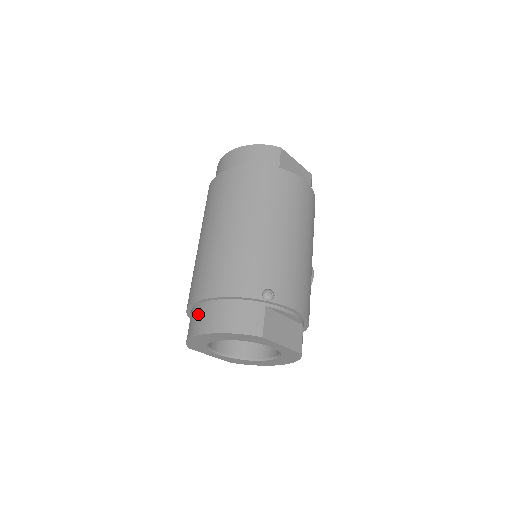
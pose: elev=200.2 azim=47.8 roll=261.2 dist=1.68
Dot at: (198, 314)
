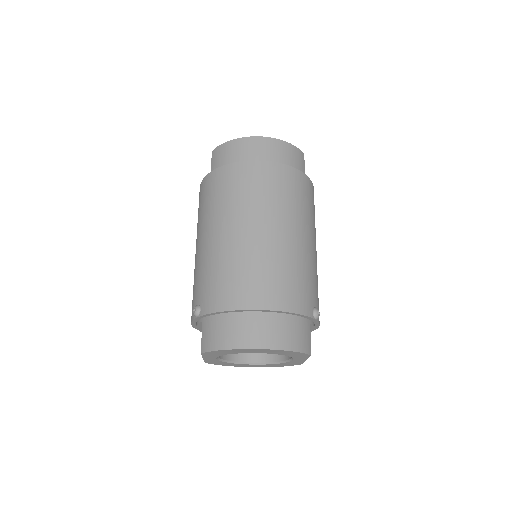
Dot at: (247, 324)
